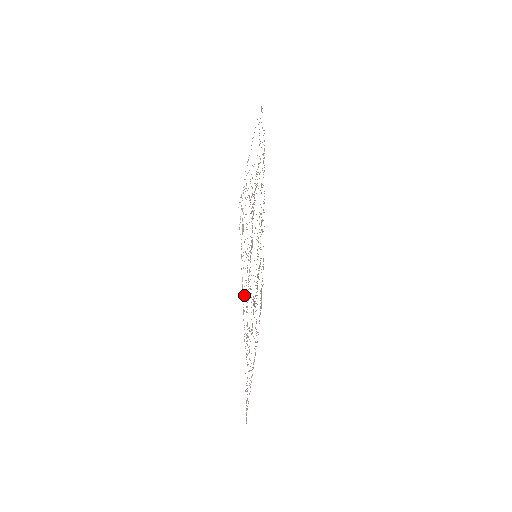
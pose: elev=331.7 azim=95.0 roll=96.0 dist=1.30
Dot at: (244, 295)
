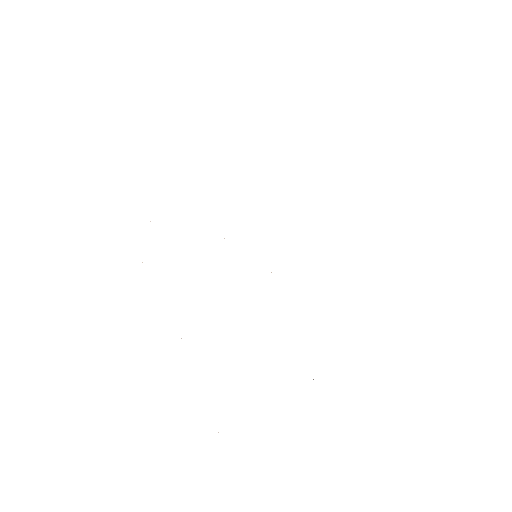
Dot at: occluded
